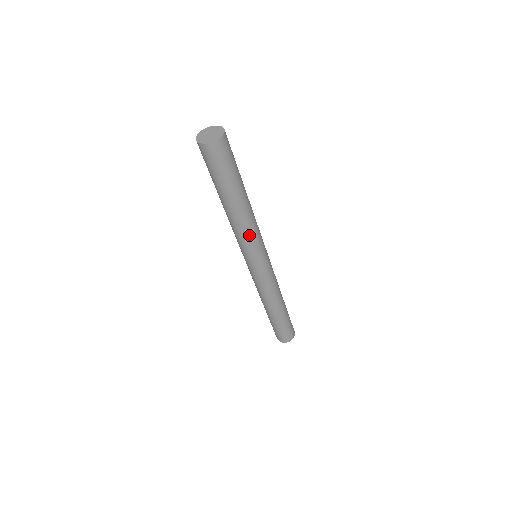
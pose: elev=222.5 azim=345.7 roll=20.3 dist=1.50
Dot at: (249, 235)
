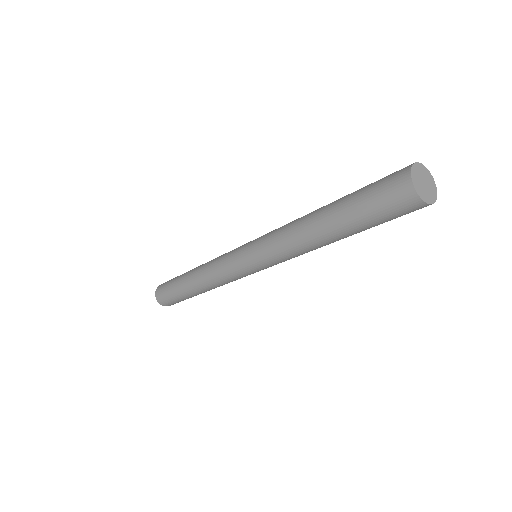
Dot at: occluded
